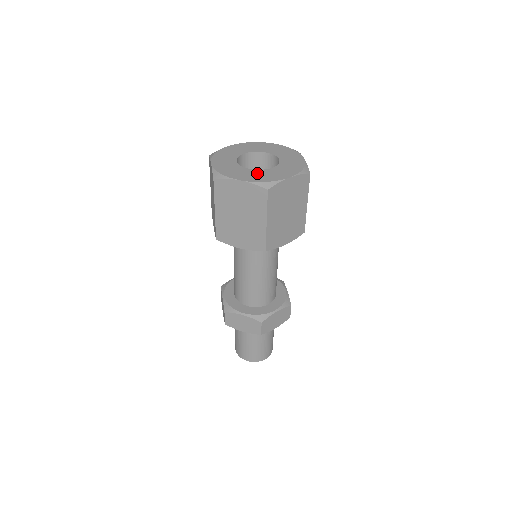
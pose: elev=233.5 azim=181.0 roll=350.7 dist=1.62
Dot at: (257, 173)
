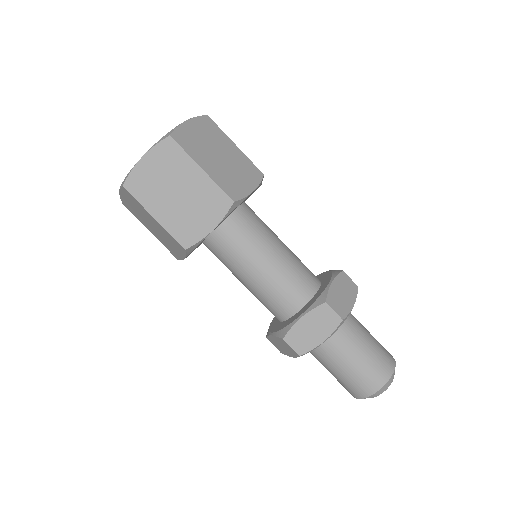
Dot at: occluded
